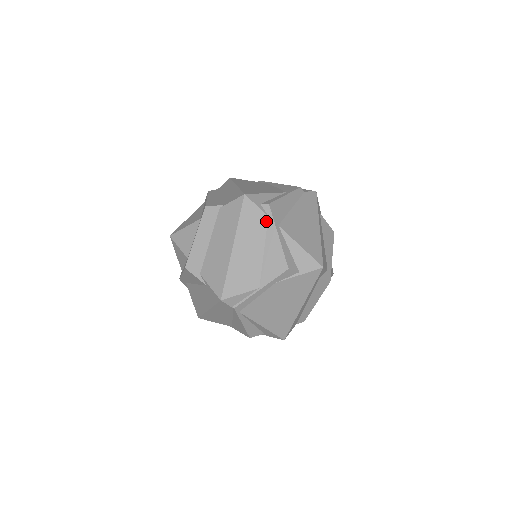
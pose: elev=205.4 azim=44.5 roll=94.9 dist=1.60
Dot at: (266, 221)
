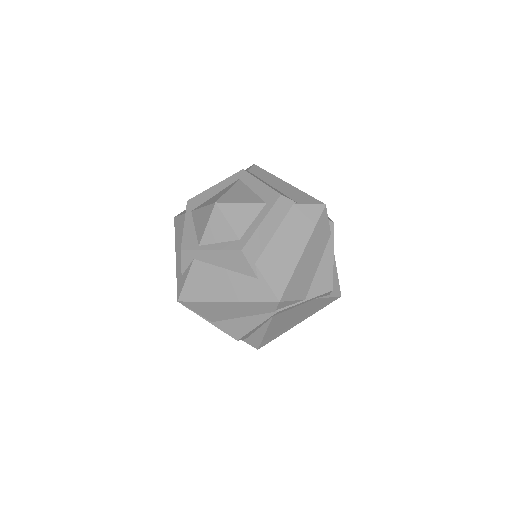
Dot at: (328, 238)
